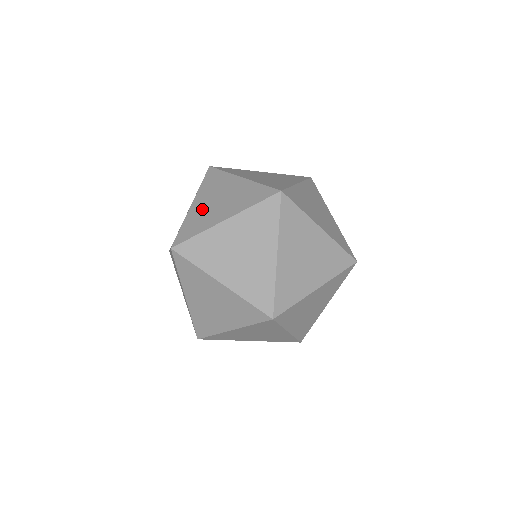
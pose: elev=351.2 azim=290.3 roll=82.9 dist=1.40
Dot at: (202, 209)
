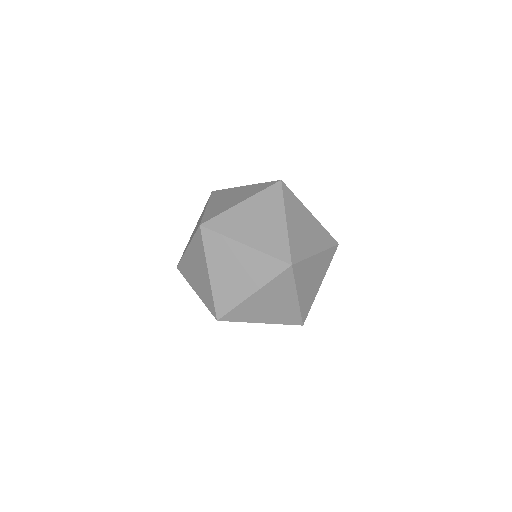
Dot at: occluded
